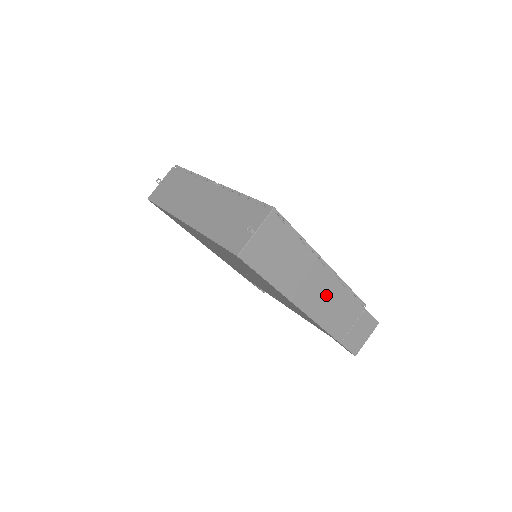
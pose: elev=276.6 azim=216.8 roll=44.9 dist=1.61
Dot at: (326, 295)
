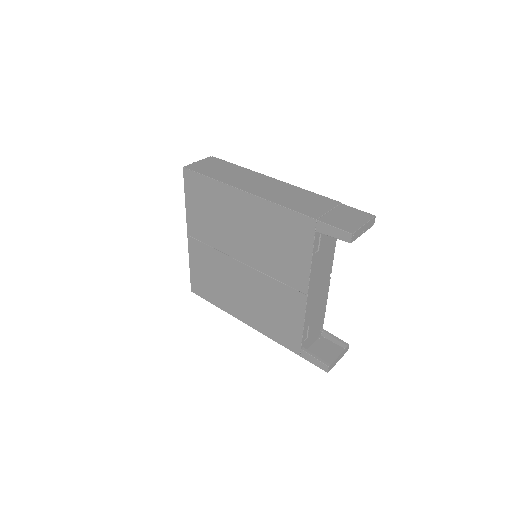
Dot at: (278, 190)
